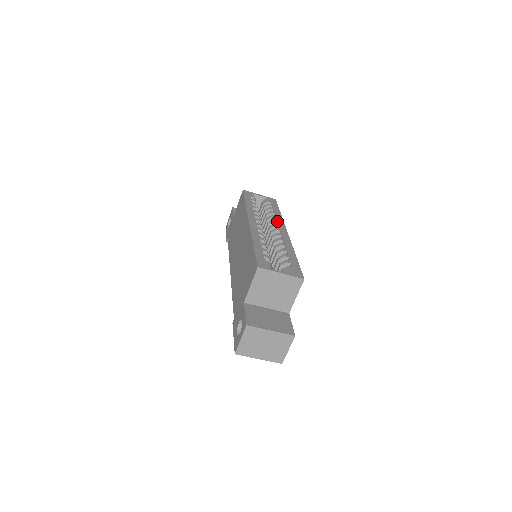
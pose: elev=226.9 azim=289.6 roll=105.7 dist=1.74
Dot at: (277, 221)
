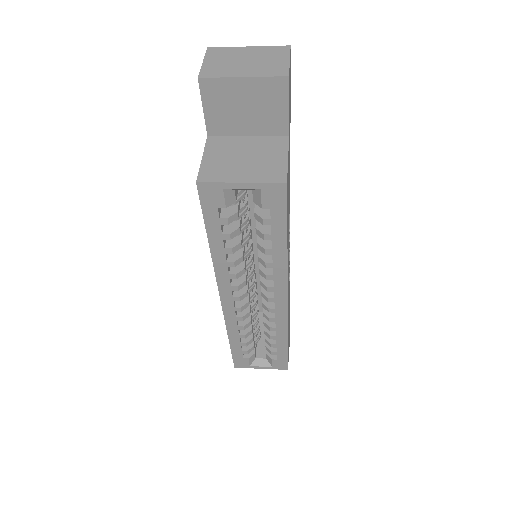
Dot at: (273, 279)
